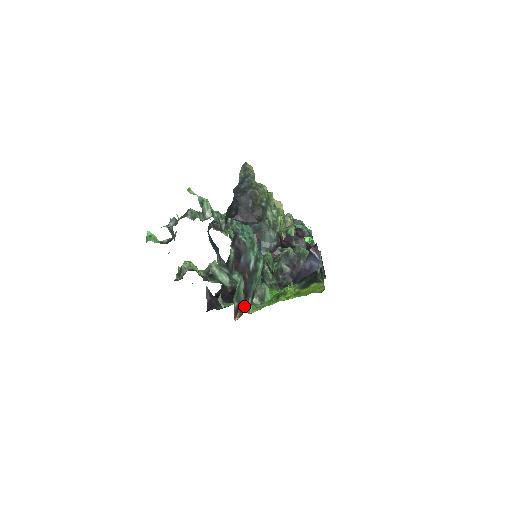
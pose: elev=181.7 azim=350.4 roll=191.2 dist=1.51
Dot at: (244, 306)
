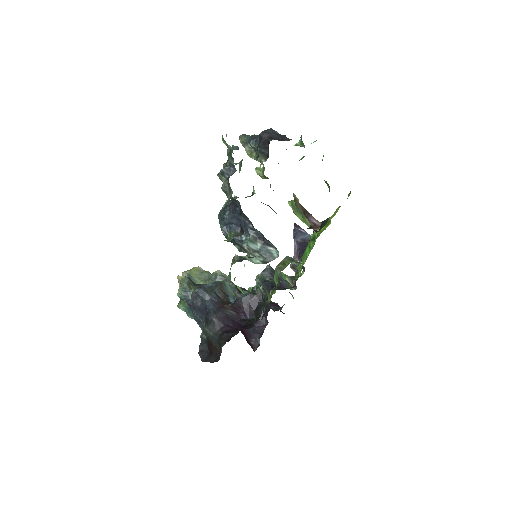
Dot at: (311, 226)
